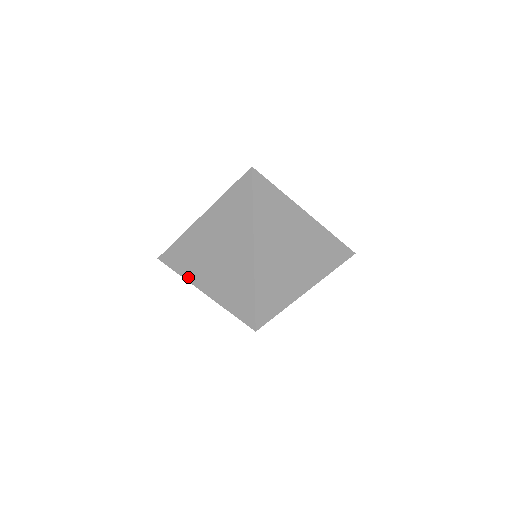
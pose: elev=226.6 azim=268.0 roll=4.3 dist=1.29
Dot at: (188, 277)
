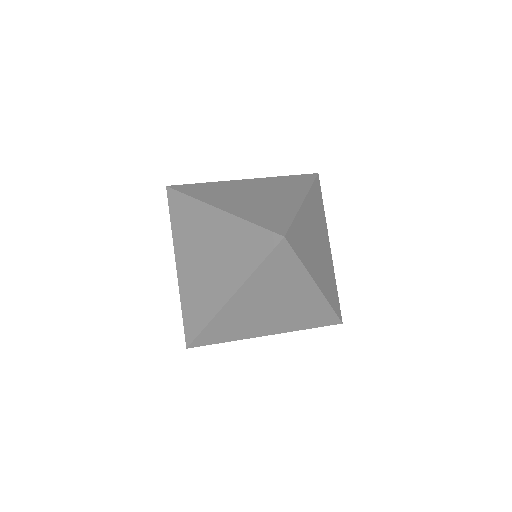
Dot at: (213, 312)
